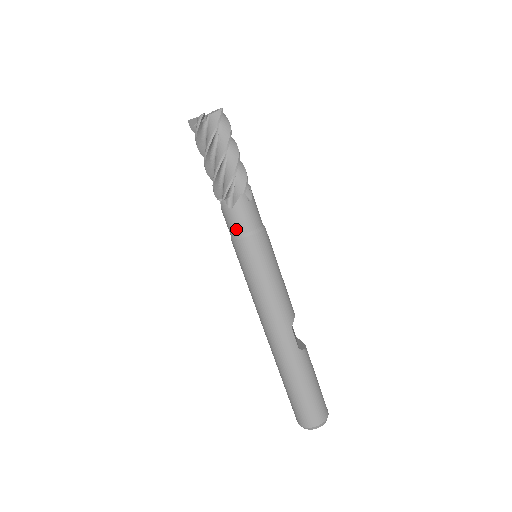
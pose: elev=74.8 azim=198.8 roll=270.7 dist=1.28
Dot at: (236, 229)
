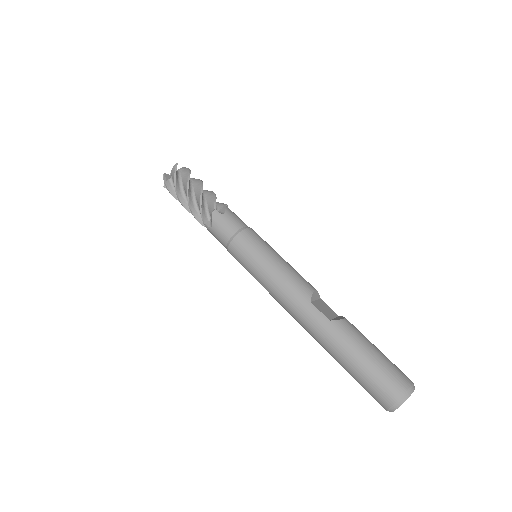
Dot at: (223, 241)
